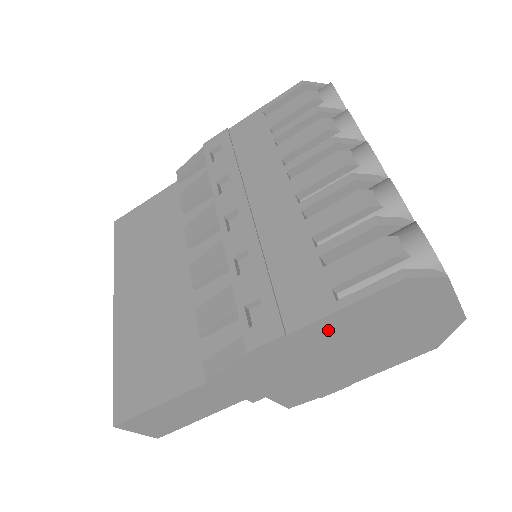
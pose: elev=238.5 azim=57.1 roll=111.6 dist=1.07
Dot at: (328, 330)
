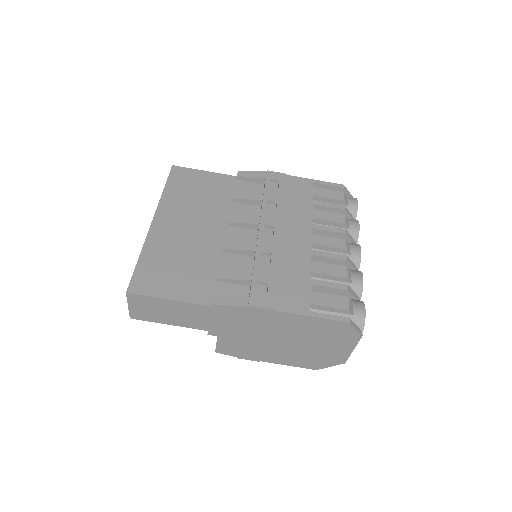
Dot at: (293, 322)
